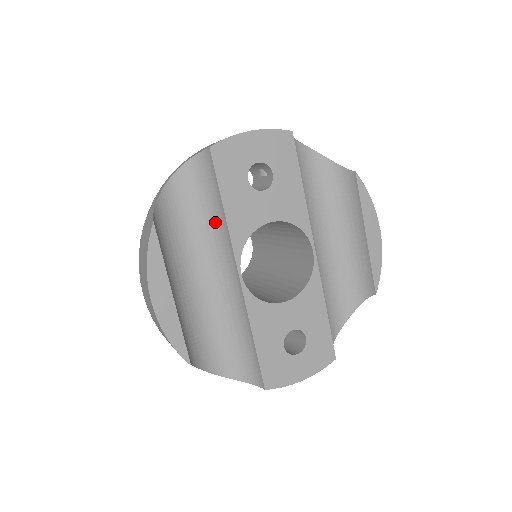
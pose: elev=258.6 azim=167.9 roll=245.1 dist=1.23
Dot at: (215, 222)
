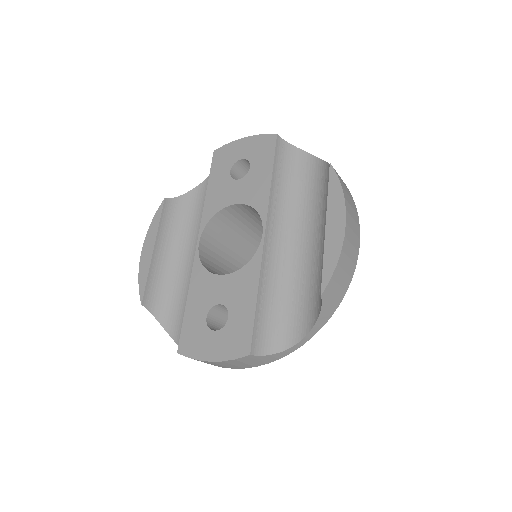
Dot at: occluded
